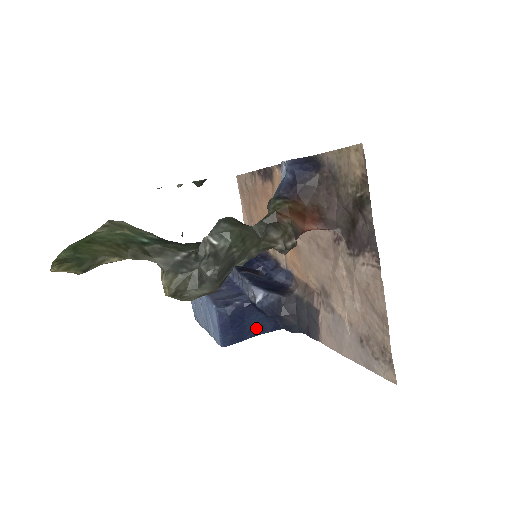
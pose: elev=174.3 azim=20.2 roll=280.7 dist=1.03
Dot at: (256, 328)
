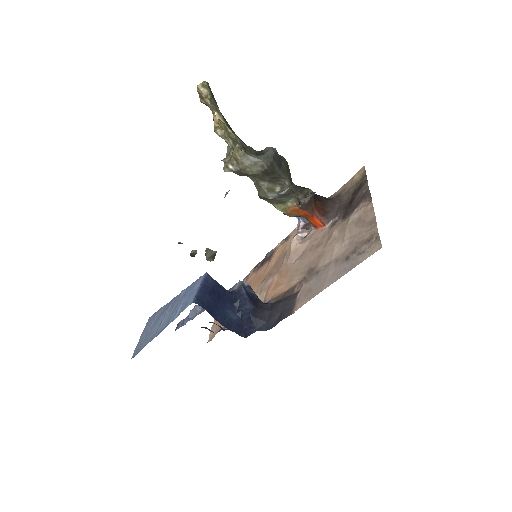
Dot at: (225, 318)
